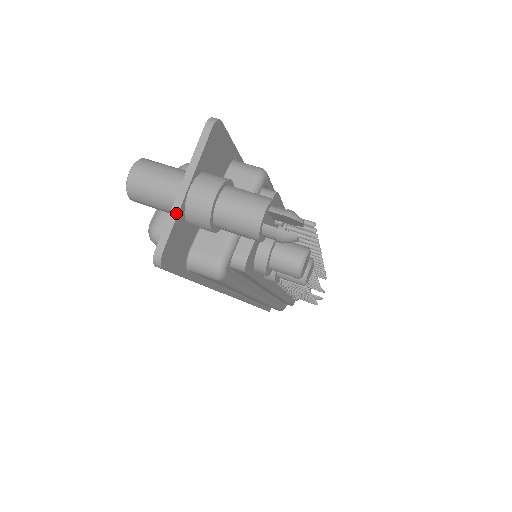
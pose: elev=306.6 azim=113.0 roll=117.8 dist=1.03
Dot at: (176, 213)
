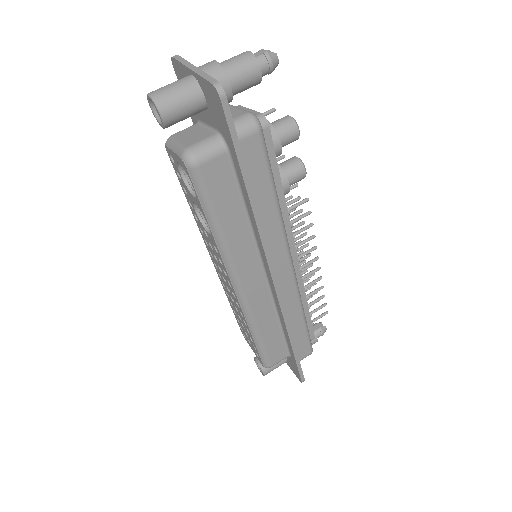
Dot at: (203, 73)
